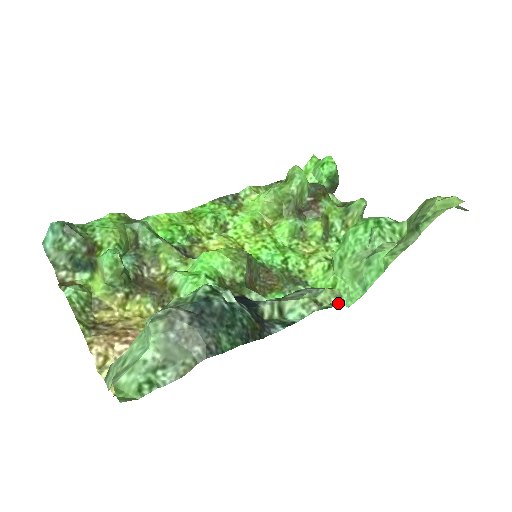
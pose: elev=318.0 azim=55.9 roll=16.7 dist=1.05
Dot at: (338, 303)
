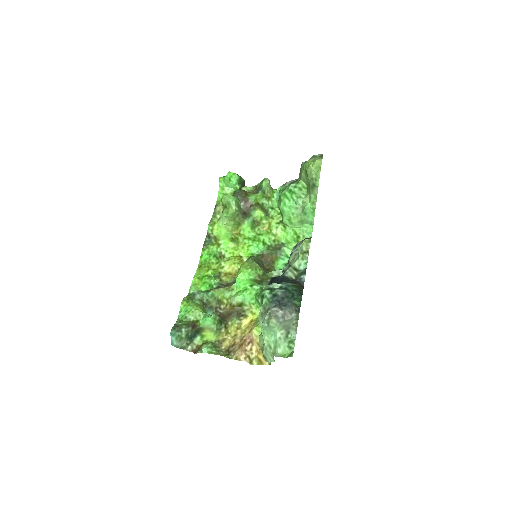
Dot at: occluded
